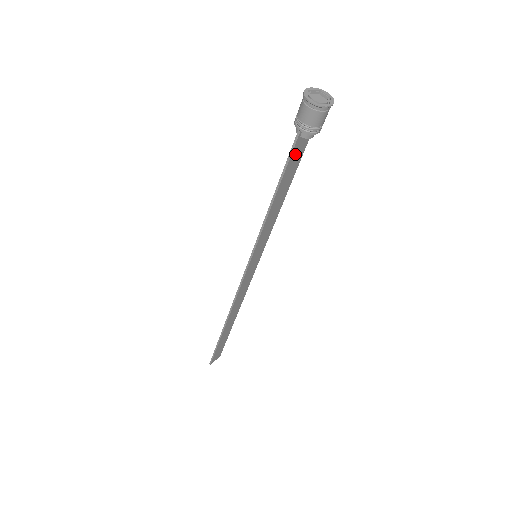
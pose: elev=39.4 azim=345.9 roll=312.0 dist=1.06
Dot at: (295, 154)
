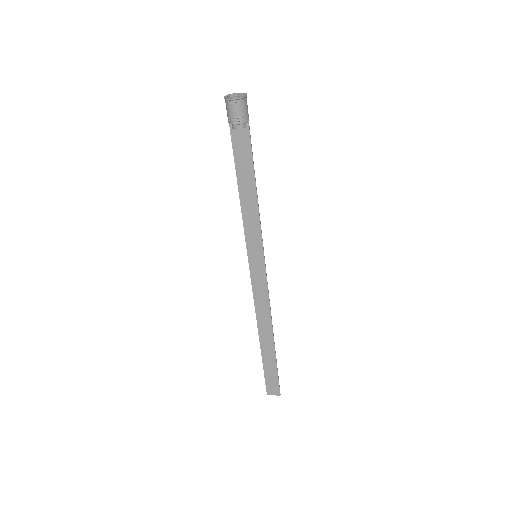
Dot at: (239, 146)
